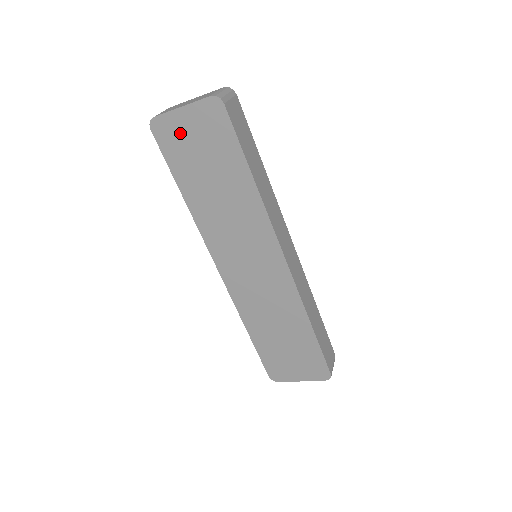
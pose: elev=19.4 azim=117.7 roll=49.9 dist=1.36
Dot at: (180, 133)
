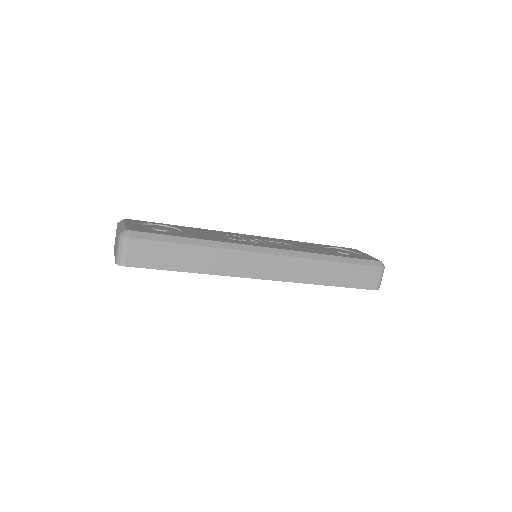
Dot at: occluded
